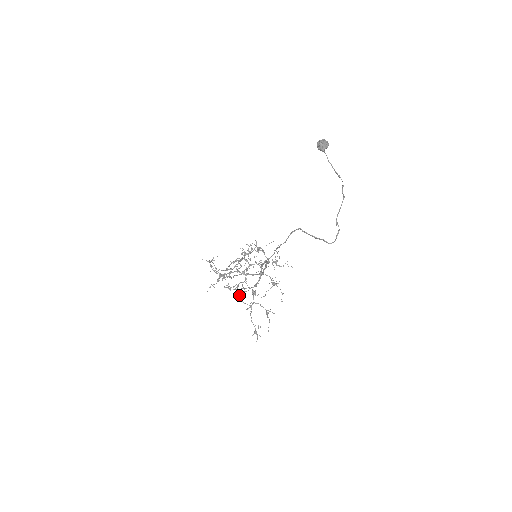
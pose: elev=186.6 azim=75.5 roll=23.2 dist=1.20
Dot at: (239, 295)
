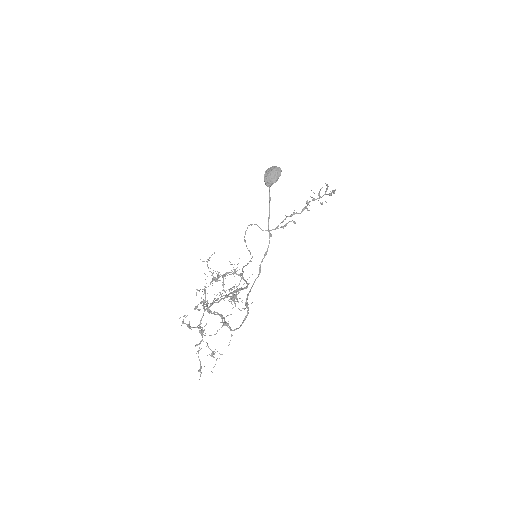
Dot at: (232, 298)
